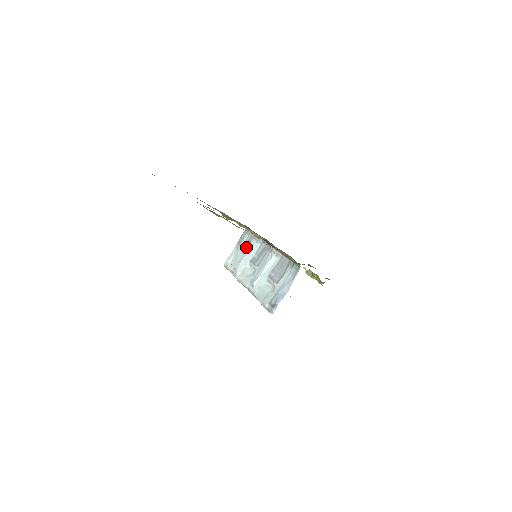
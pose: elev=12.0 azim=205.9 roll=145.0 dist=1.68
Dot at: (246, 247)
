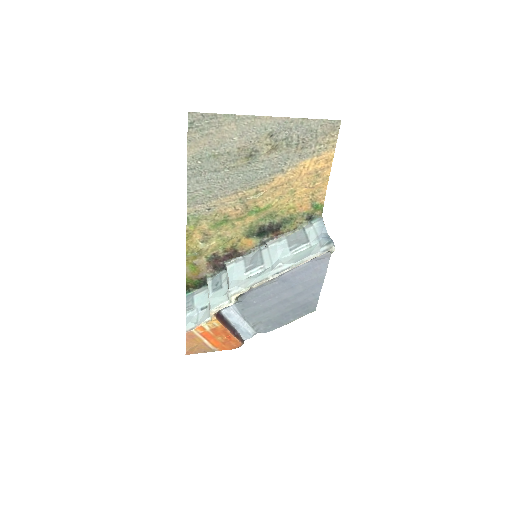
Dot at: (217, 285)
